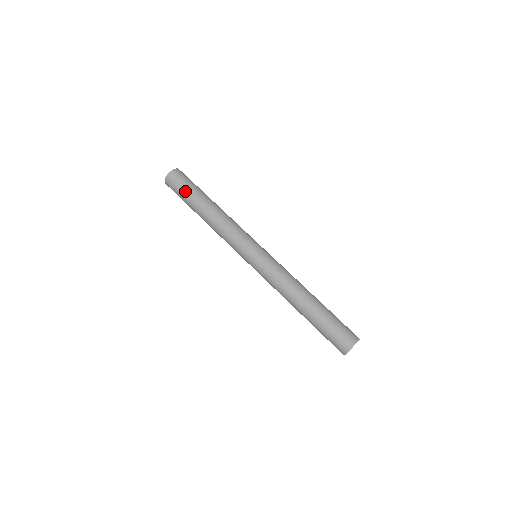
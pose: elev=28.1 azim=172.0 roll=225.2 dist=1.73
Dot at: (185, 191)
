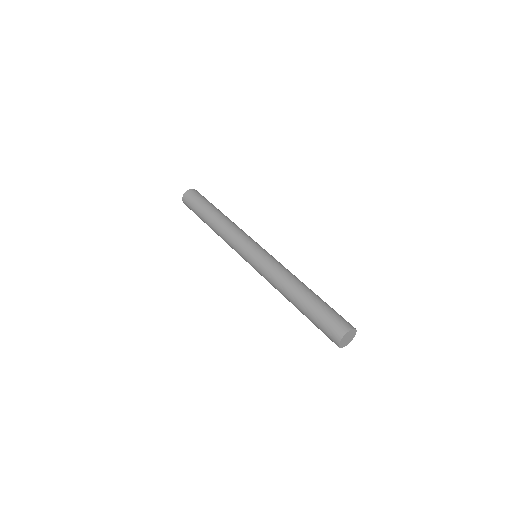
Dot at: (200, 202)
